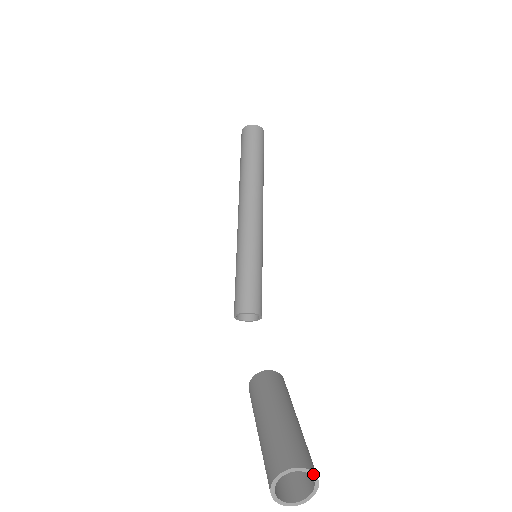
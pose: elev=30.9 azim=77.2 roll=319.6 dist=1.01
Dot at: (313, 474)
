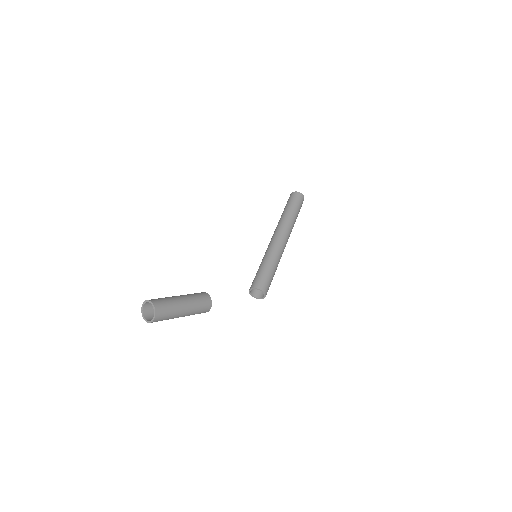
Dot at: (151, 303)
